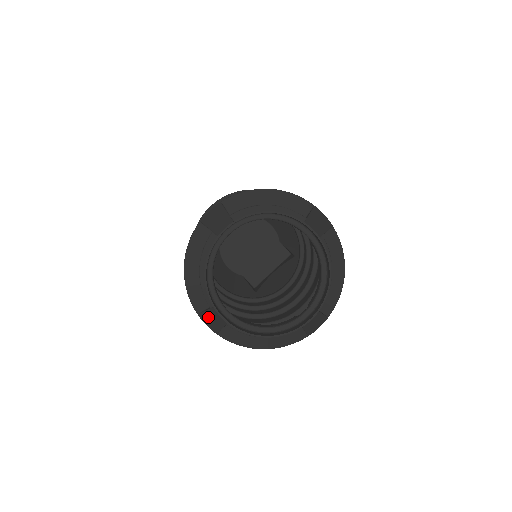
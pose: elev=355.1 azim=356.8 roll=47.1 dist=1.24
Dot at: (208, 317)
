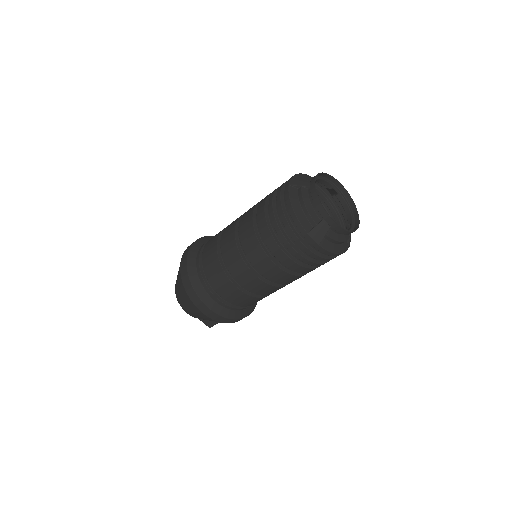
Dot at: (315, 232)
